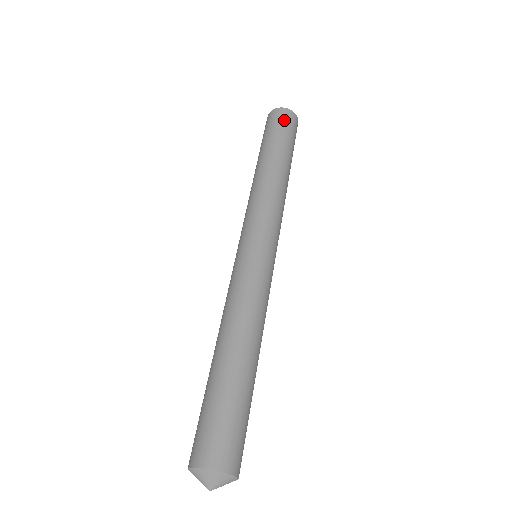
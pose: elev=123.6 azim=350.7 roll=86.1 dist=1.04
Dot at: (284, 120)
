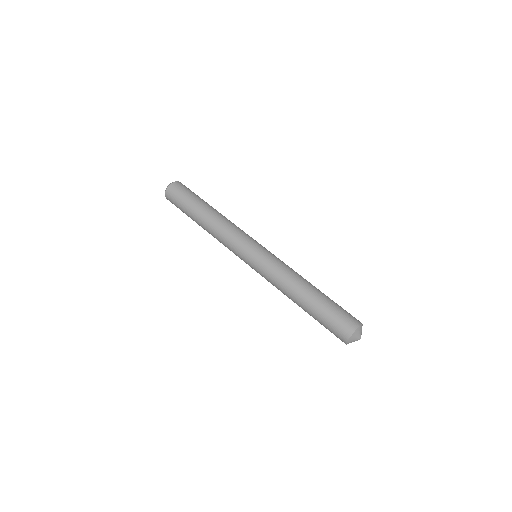
Dot at: (177, 192)
